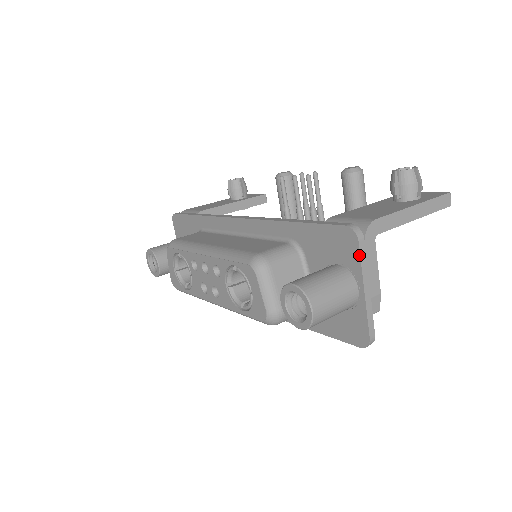
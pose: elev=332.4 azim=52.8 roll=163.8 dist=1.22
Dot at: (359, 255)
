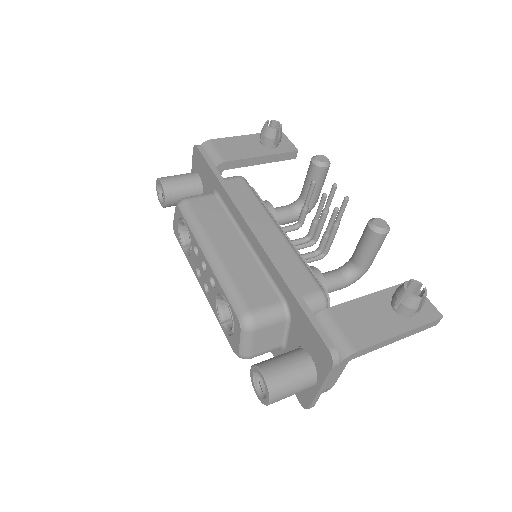
Dot at: (328, 373)
